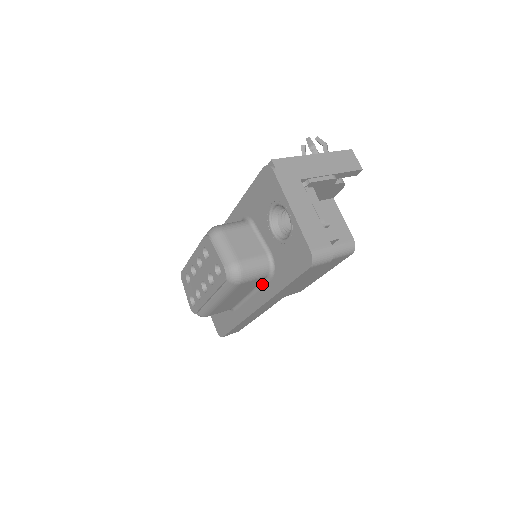
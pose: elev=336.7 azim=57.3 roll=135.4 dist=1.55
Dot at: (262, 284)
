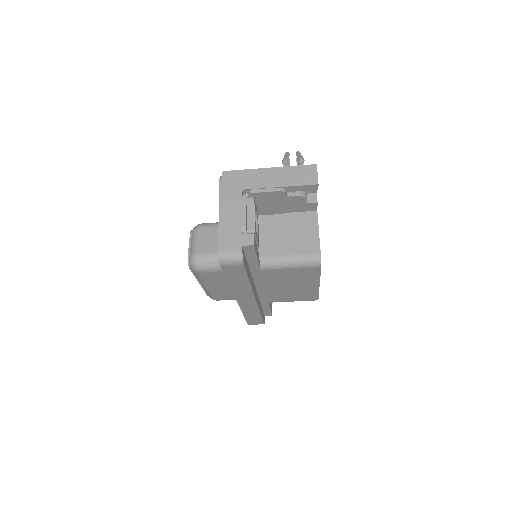
Dot at: occluded
